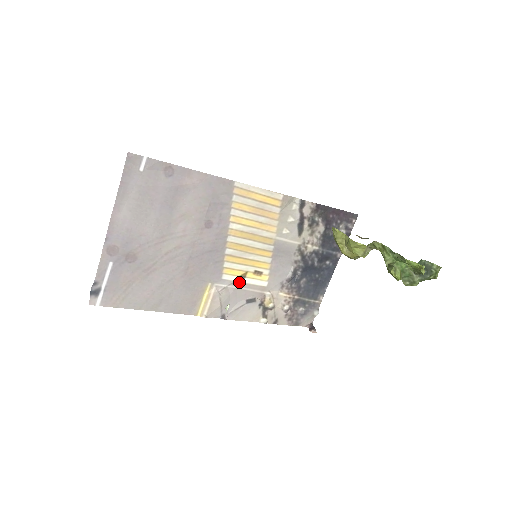
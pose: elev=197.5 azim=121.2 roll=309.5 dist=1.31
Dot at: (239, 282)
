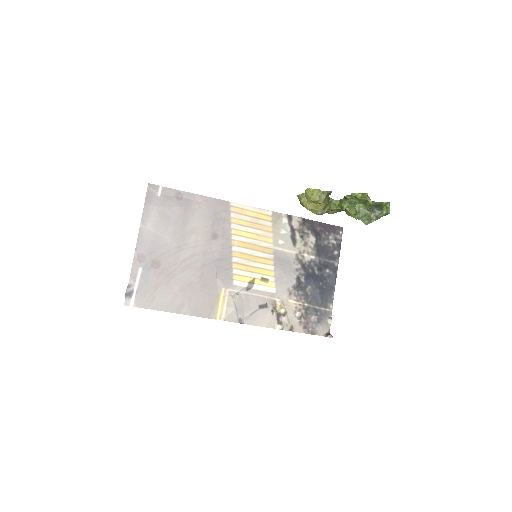
Dot at: (249, 288)
